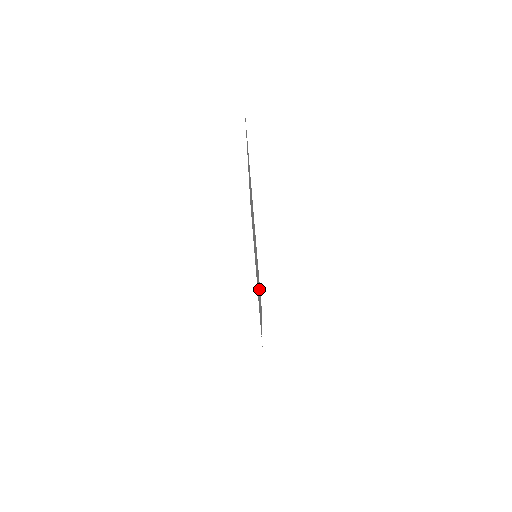
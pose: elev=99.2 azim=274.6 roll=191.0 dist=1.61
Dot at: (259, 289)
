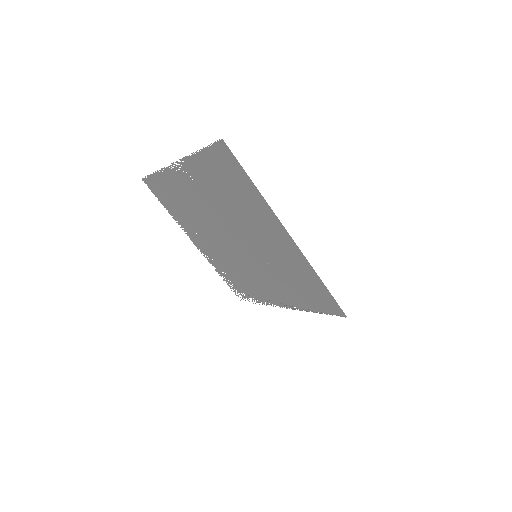
Dot at: (308, 293)
